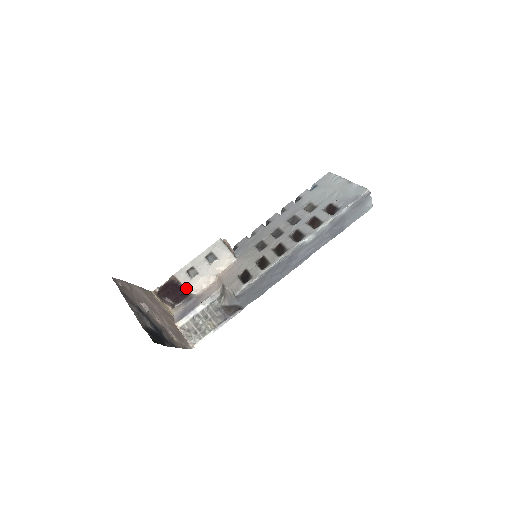
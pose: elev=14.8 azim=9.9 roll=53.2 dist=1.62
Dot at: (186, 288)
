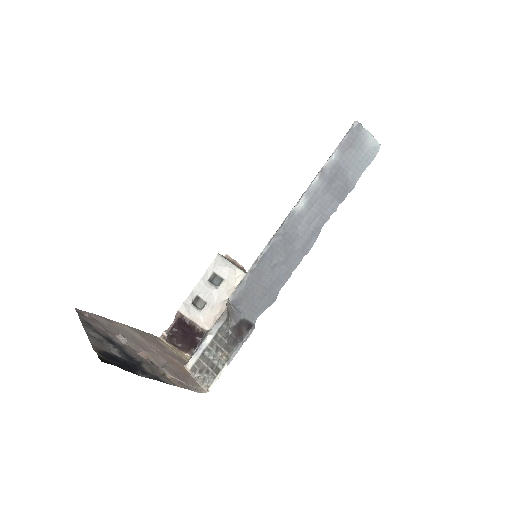
Dot at: (198, 325)
